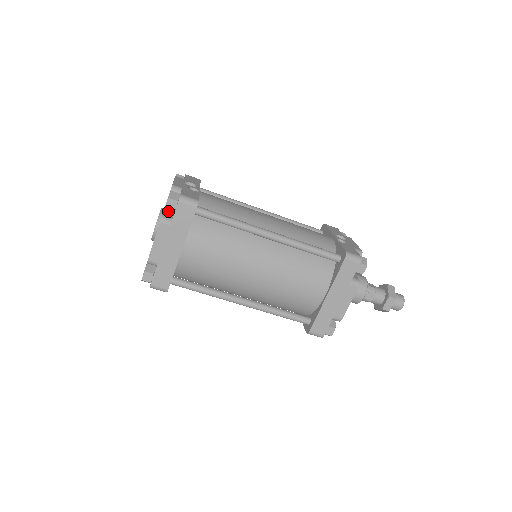
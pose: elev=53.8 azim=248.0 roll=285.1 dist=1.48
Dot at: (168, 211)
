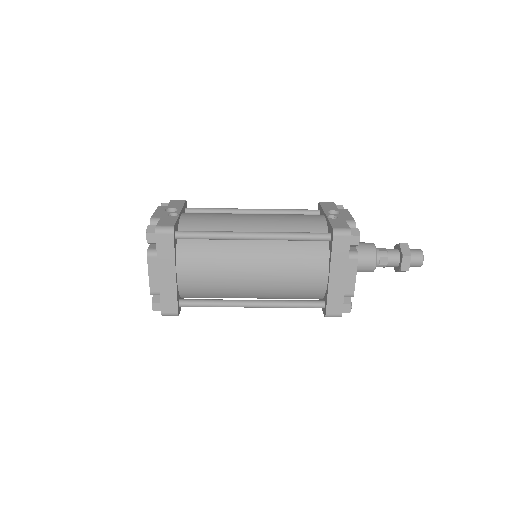
Dot at: occluded
